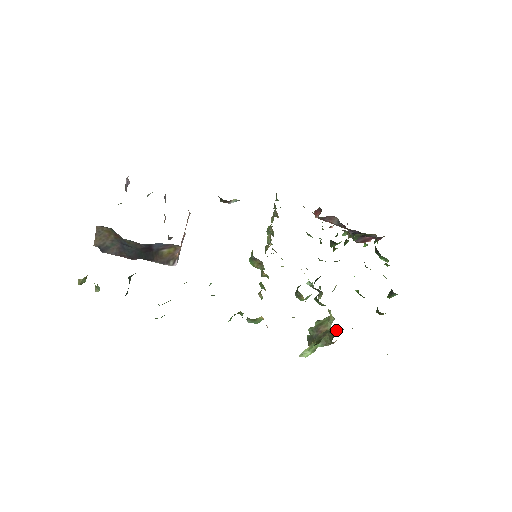
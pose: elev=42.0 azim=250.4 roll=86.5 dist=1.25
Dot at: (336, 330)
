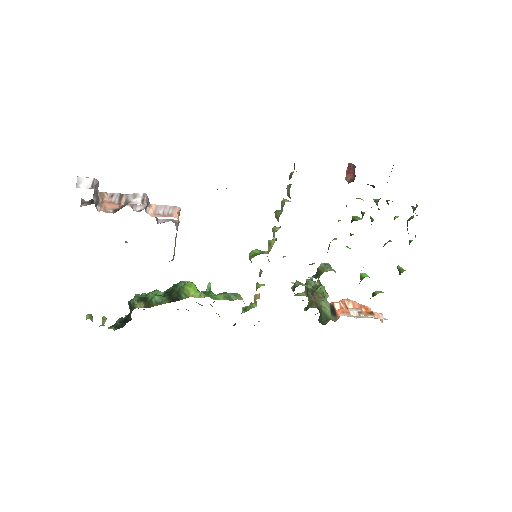
Dot at: (324, 314)
